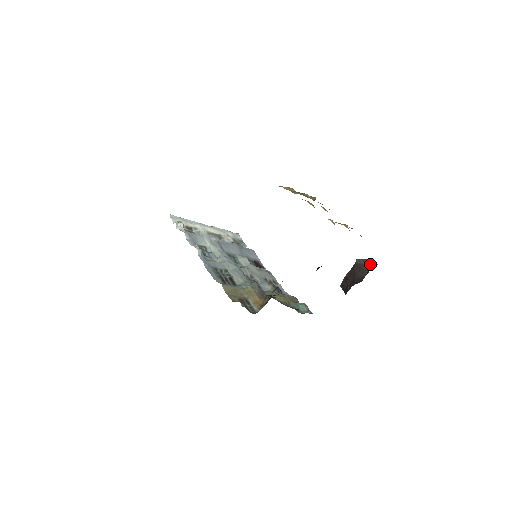
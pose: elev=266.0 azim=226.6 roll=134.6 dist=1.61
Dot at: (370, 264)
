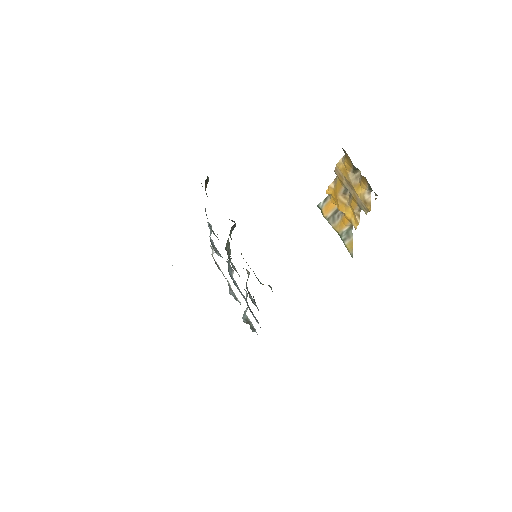
Dot at: occluded
